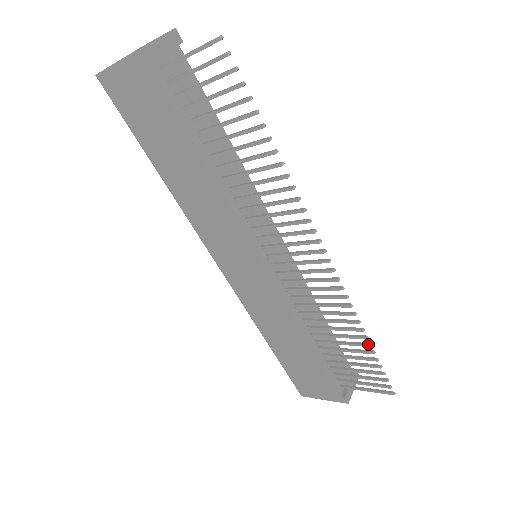
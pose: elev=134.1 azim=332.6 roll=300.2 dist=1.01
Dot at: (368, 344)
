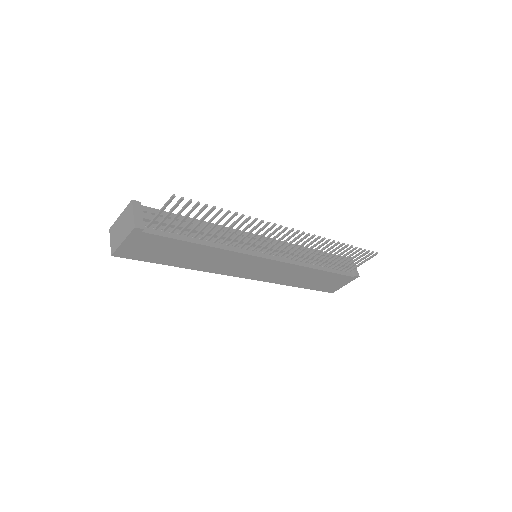
Dot at: (347, 246)
